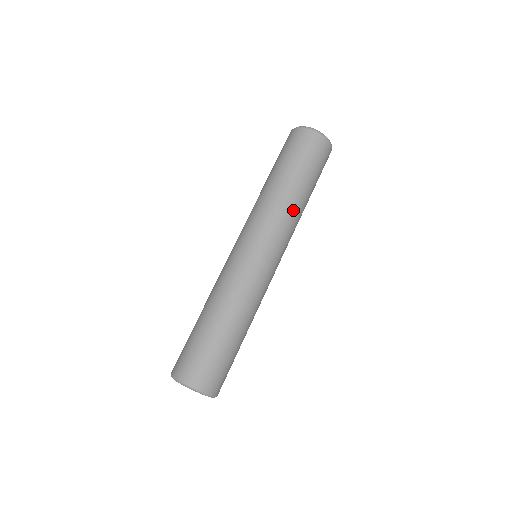
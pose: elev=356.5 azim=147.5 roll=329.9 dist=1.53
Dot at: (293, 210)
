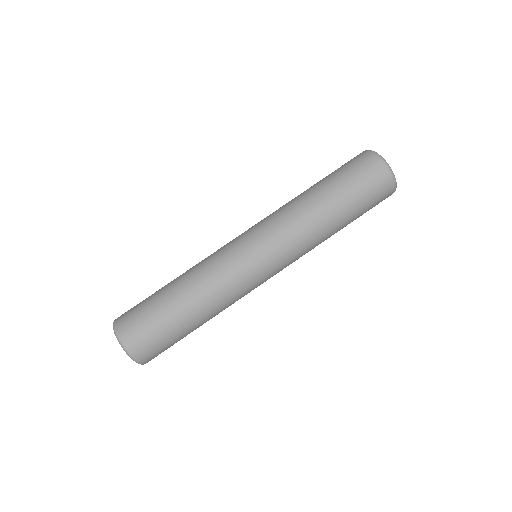
Dot at: (297, 206)
